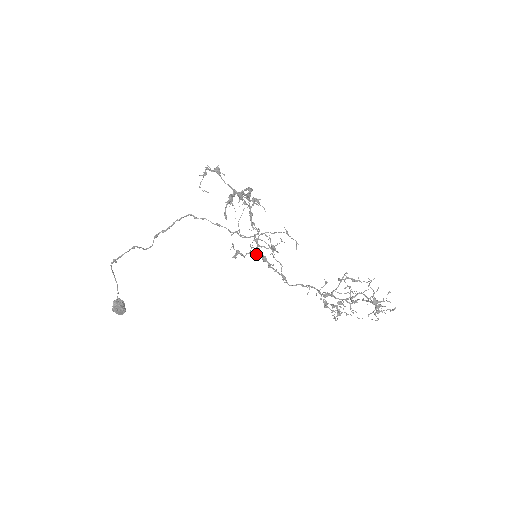
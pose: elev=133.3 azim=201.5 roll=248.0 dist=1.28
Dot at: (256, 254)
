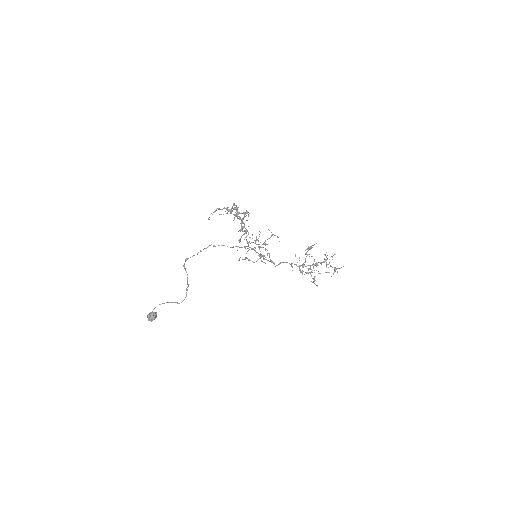
Dot at: occluded
